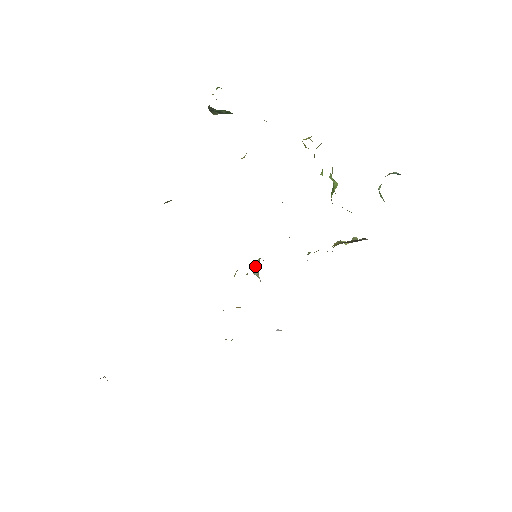
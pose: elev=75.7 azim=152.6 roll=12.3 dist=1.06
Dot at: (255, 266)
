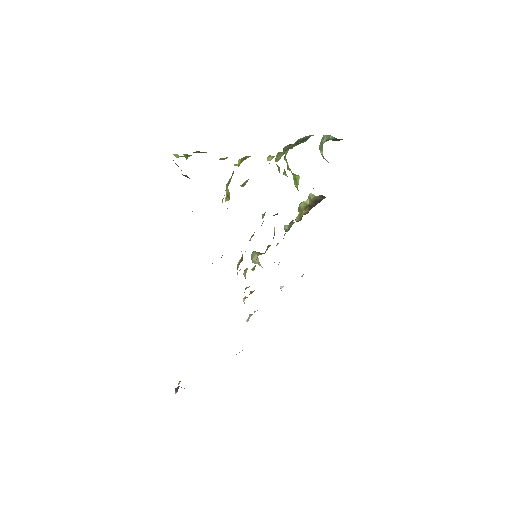
Dot at: (254, 260)
